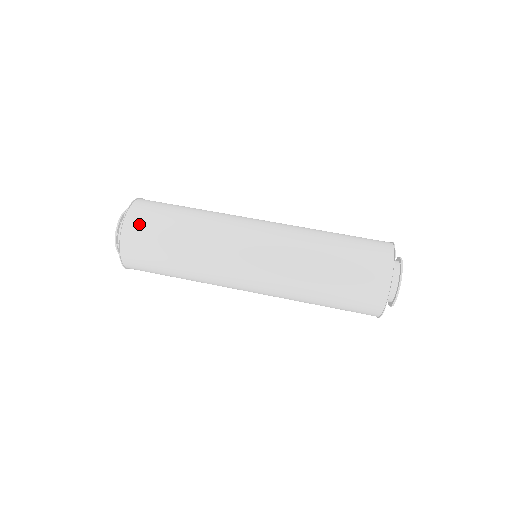
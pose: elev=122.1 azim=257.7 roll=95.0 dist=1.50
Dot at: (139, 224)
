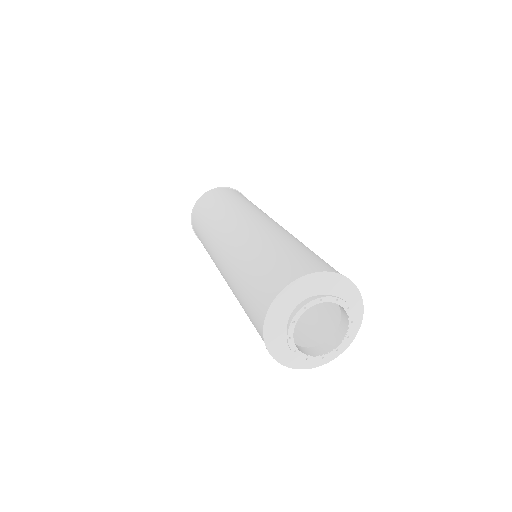
Dot at: (204, 200)
